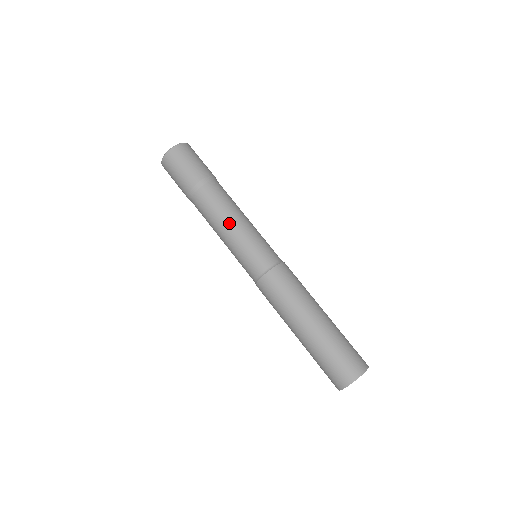
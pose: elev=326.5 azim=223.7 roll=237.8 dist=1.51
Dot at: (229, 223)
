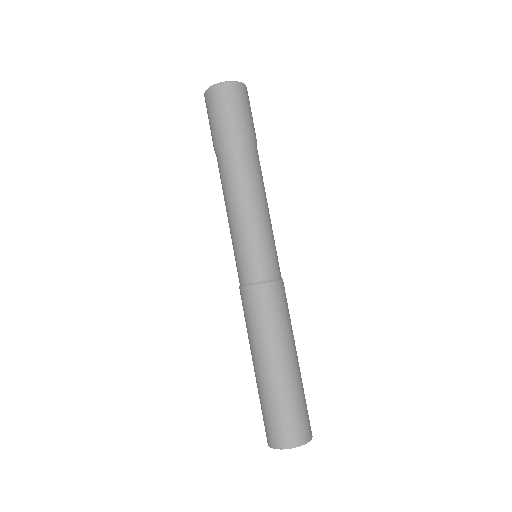
Dot at: (263, 204)
